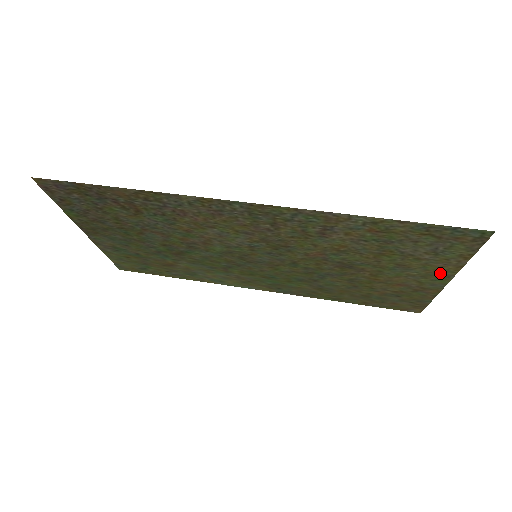
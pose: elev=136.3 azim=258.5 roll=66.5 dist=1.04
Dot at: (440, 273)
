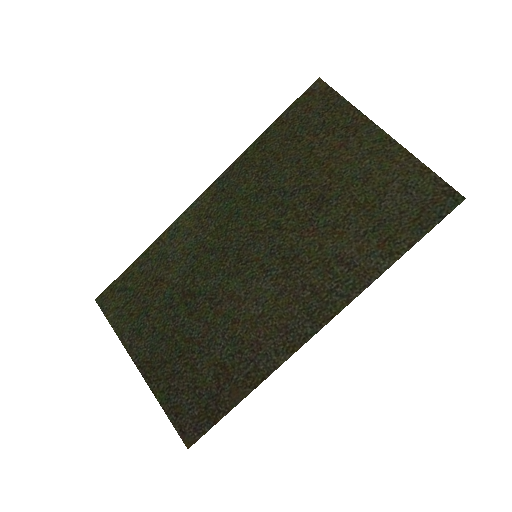
Dot at: (388, 152)
